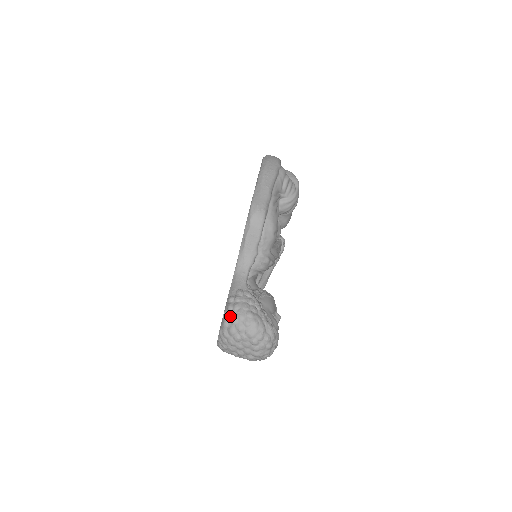
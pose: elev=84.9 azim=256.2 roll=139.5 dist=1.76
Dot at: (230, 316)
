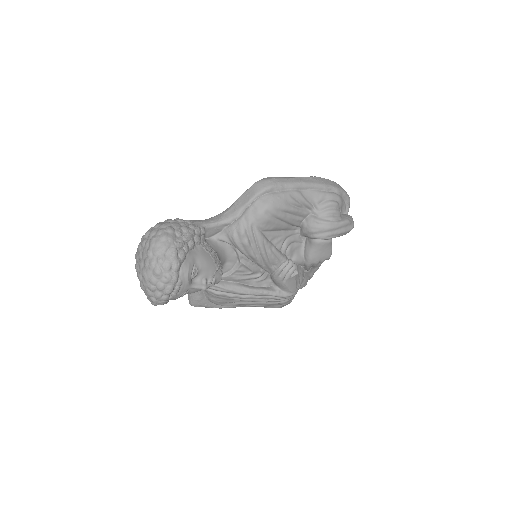
Dot at: (159, 223)
